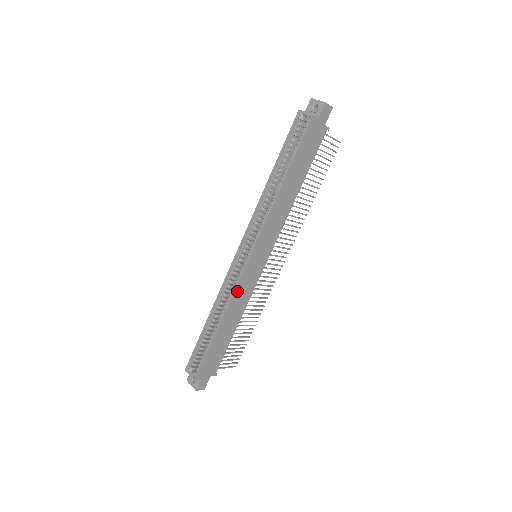
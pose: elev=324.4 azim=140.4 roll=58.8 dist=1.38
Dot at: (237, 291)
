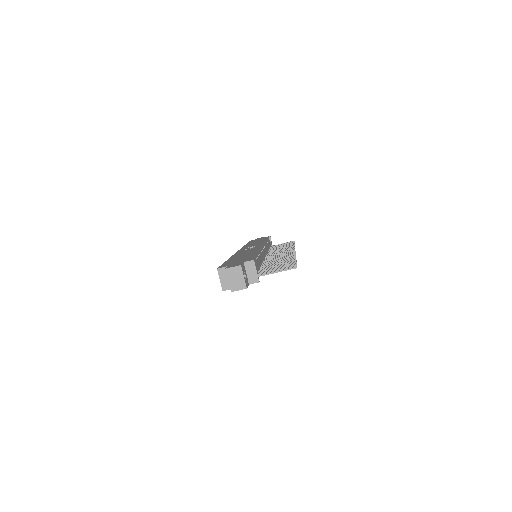
Dot at: occluded
